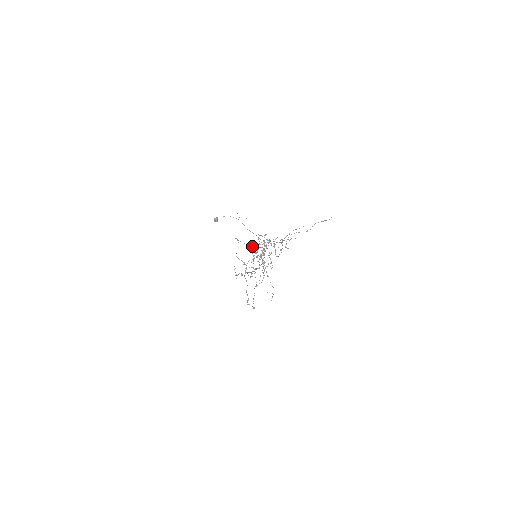
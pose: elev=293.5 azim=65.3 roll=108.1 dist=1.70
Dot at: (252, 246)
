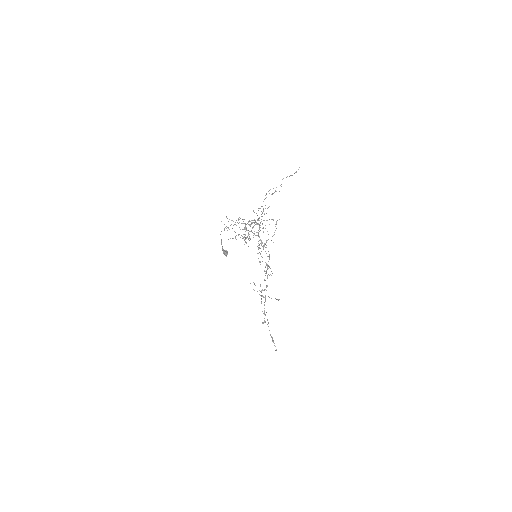
Dot at: occluded
